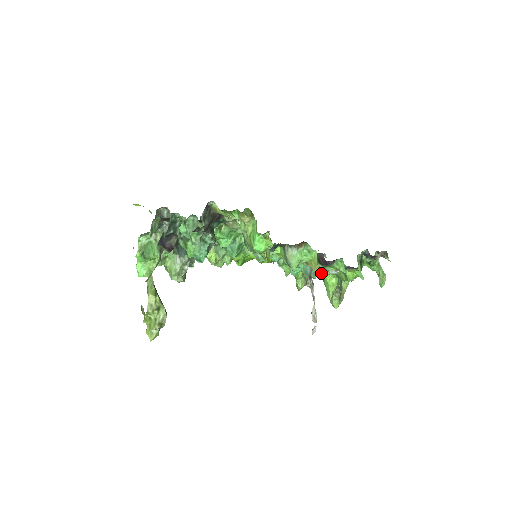
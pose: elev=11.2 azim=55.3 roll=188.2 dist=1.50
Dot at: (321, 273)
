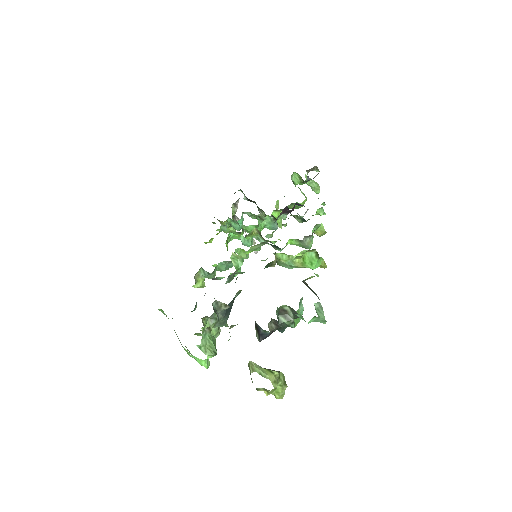
Dot at: occluded
